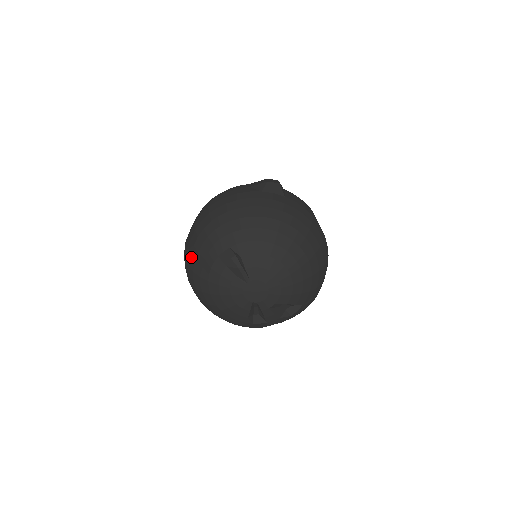
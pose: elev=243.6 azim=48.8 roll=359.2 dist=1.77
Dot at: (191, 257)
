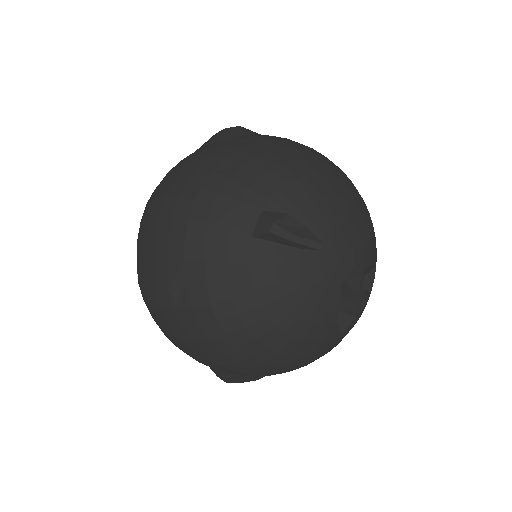
Dot at: (189, 284)
